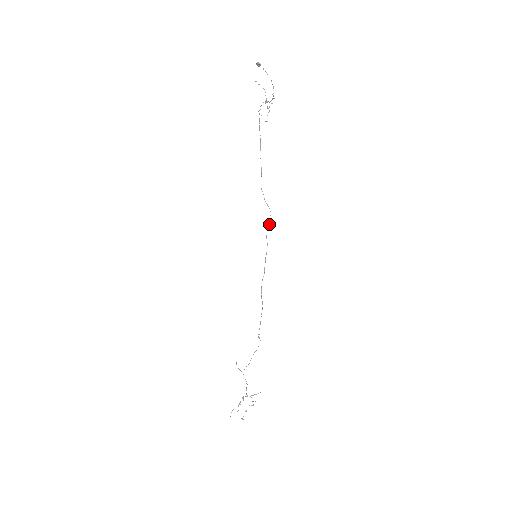
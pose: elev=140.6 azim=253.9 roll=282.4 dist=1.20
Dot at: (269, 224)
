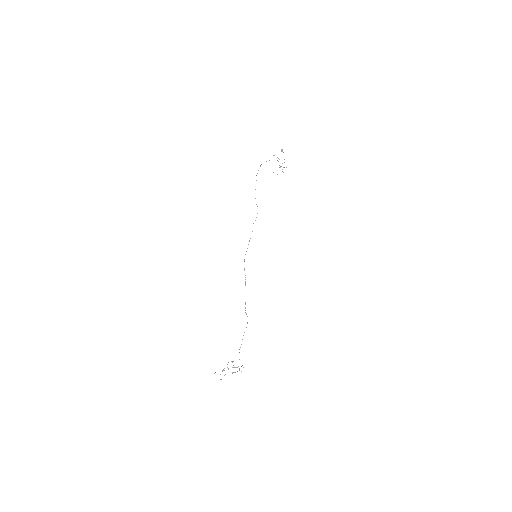
Dot at: (256, 217)
